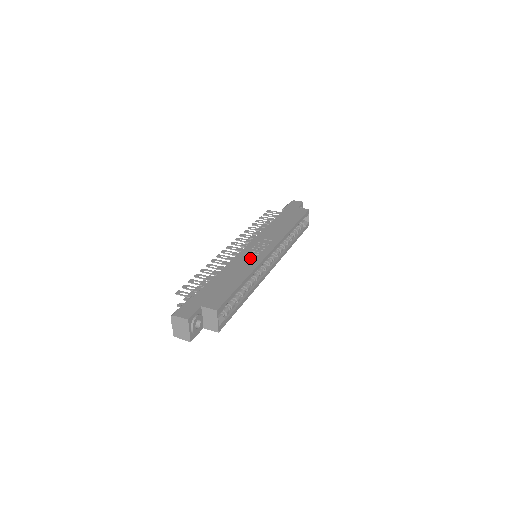
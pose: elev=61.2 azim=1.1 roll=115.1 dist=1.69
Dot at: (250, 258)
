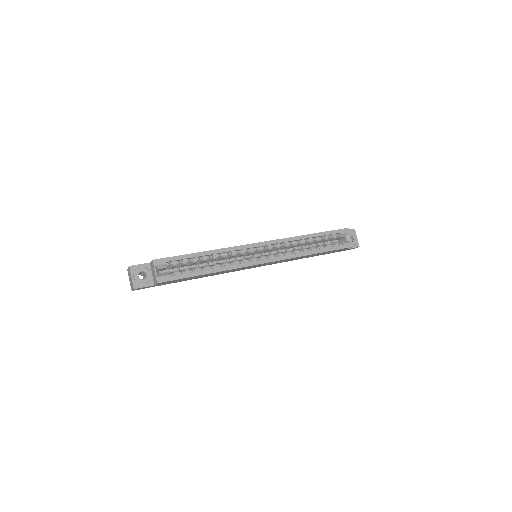
Dot at: occluded
